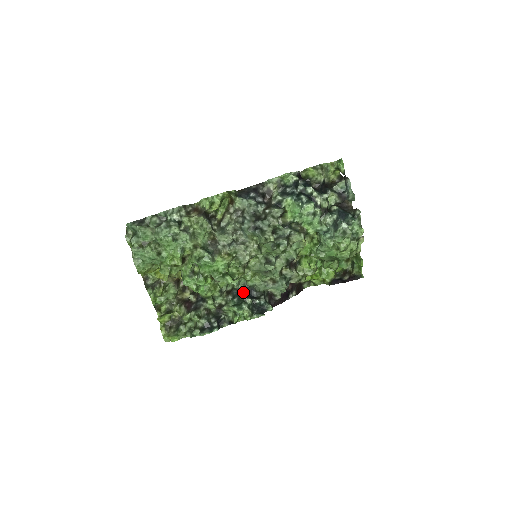
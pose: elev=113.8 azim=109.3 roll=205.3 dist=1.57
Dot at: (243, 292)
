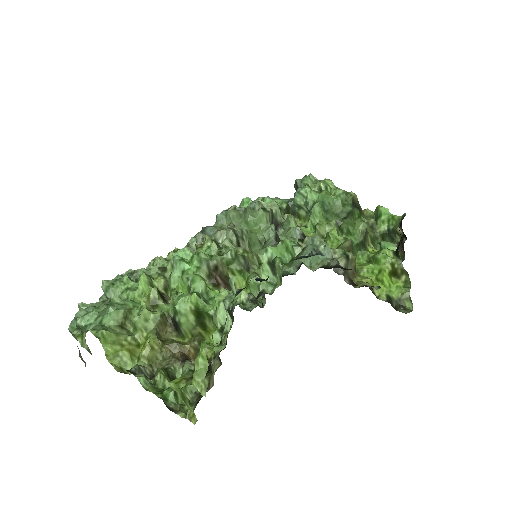
Dot at: occluded
